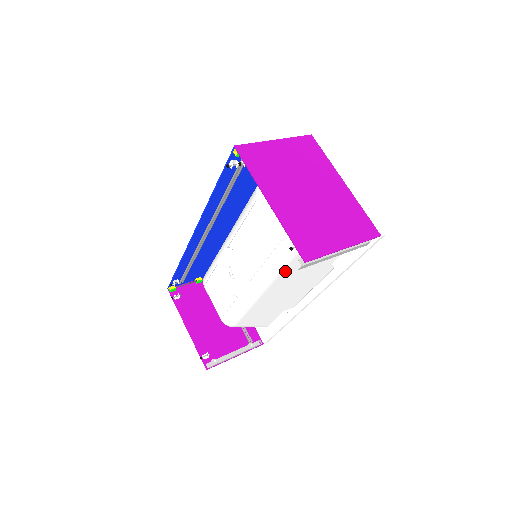
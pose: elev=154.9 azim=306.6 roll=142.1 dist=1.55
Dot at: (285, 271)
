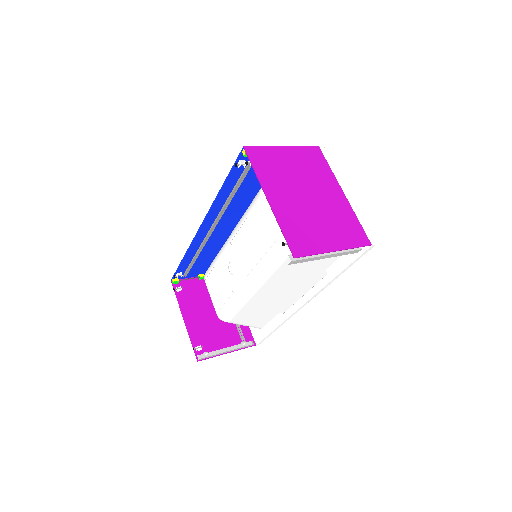
Dot at: (279, 270)
